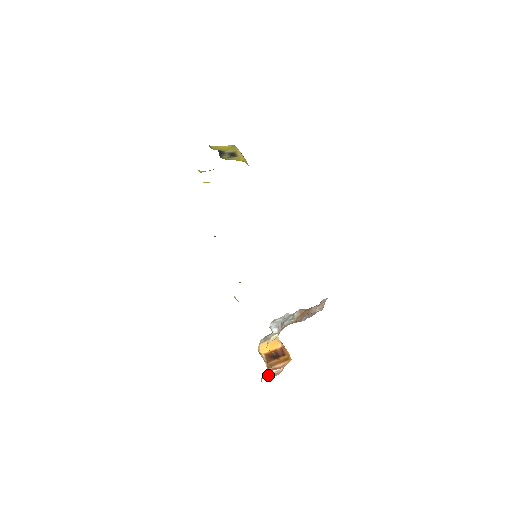
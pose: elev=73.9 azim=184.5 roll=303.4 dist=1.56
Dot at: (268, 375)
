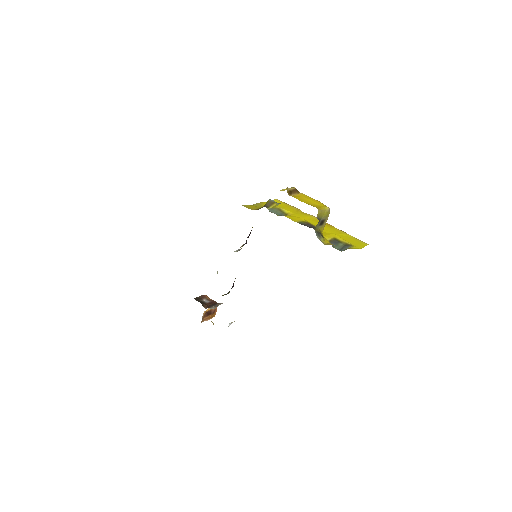
Dot at: occluded
